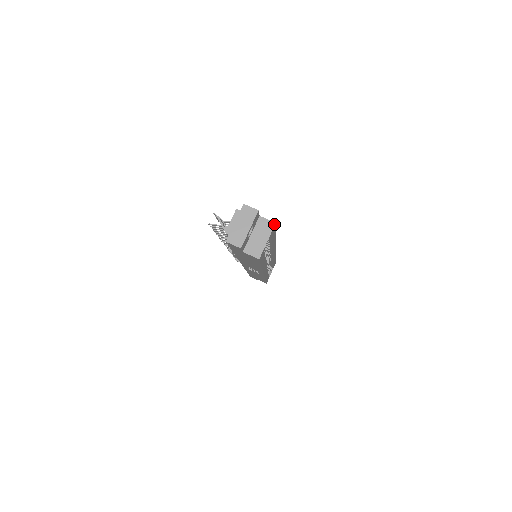
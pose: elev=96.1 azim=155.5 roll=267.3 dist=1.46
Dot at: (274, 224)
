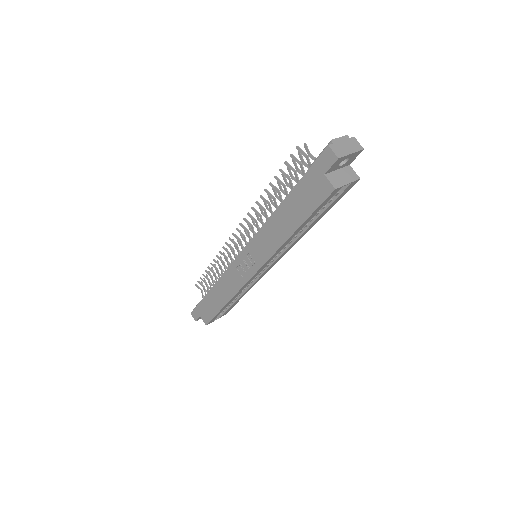
Dot at: (359, 178)
